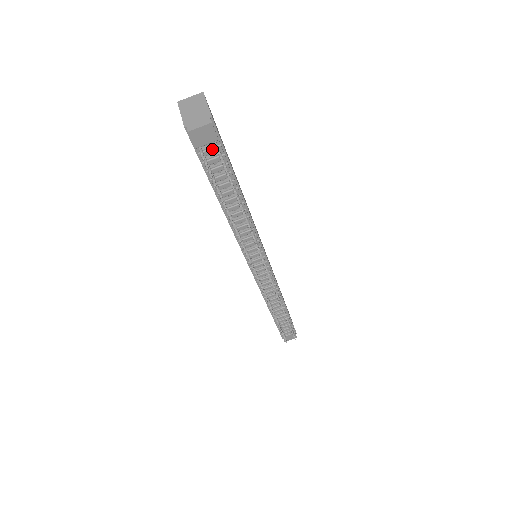
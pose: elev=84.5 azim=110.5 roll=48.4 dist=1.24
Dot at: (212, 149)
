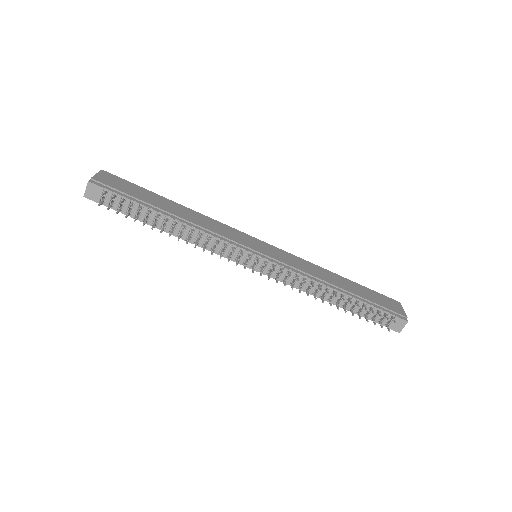
Dot at: (107, 196)
